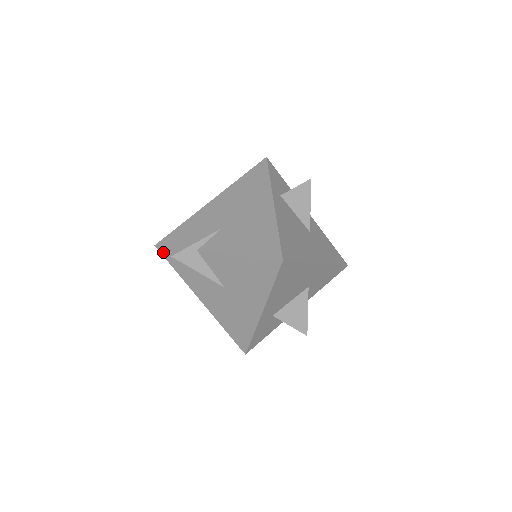
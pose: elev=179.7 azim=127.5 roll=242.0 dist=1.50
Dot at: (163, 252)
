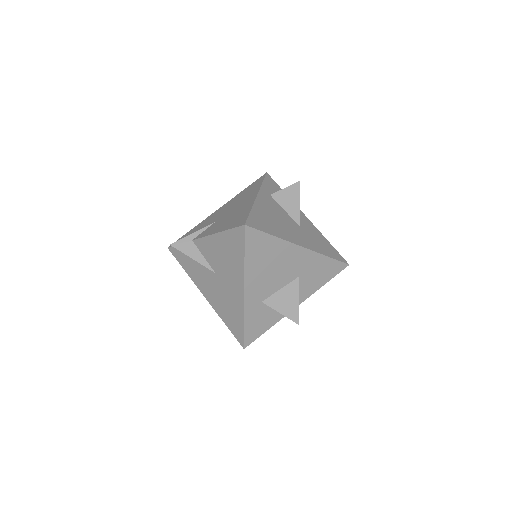
Dot at: (173, 252)
